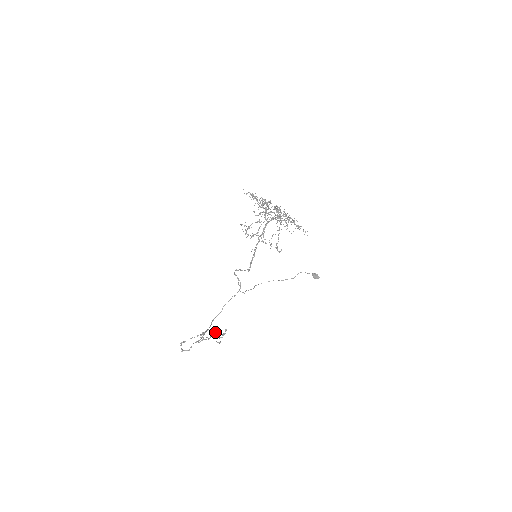
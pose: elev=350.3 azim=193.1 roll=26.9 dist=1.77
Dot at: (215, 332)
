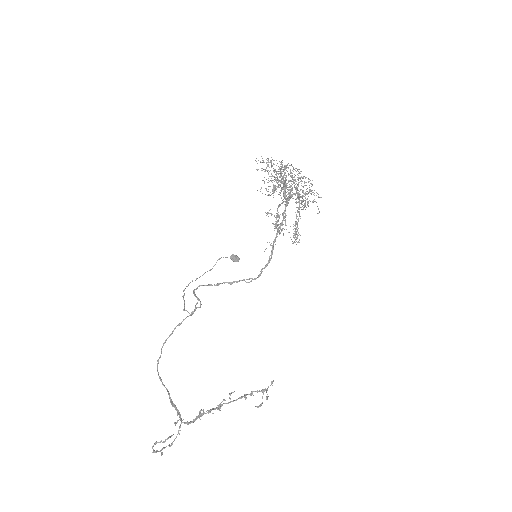
Dot at: (229, 393)
